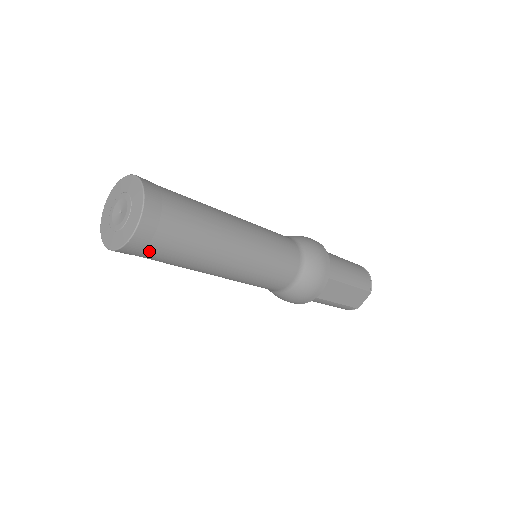
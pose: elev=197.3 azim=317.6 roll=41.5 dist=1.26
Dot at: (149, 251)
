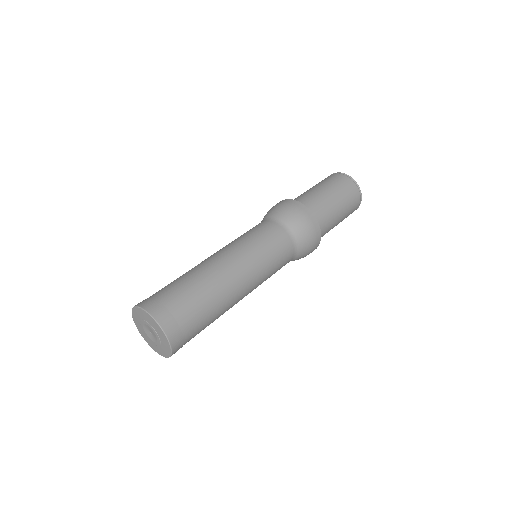
Dot at: occluded
